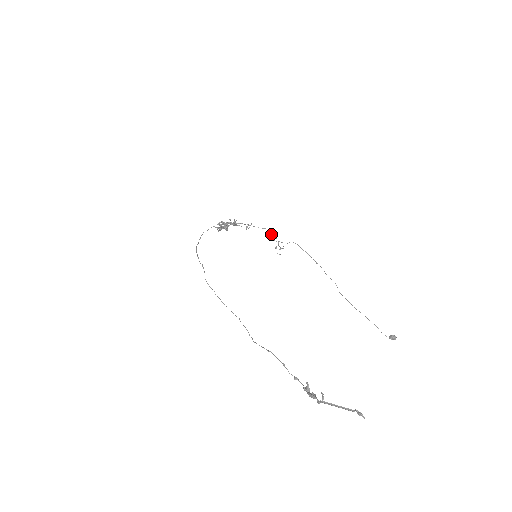
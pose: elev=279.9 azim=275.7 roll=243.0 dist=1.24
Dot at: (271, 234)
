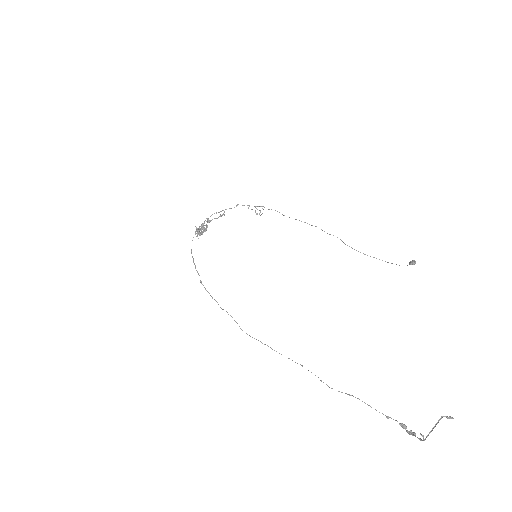
Dot at: occluded
